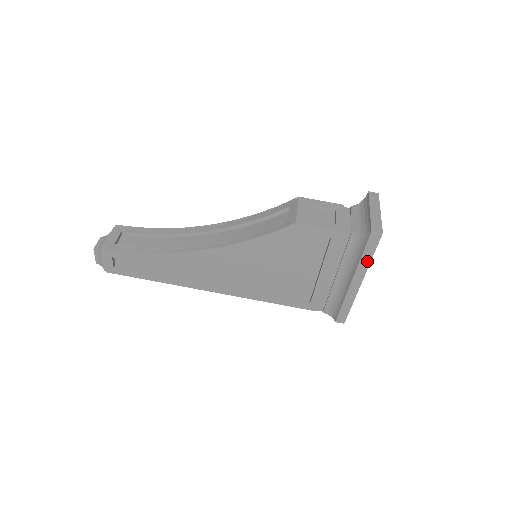
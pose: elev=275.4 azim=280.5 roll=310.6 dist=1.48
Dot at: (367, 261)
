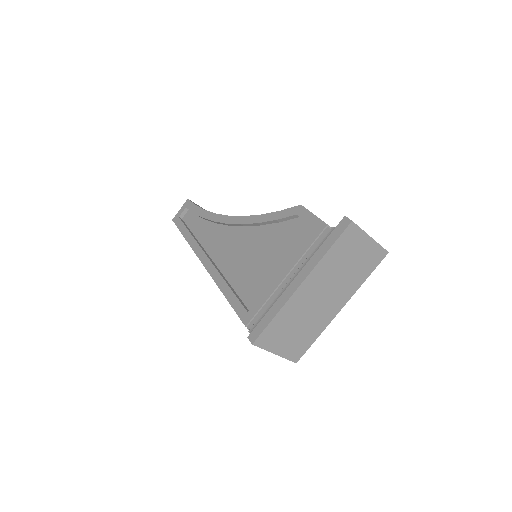
Dot at: (322, 254)
